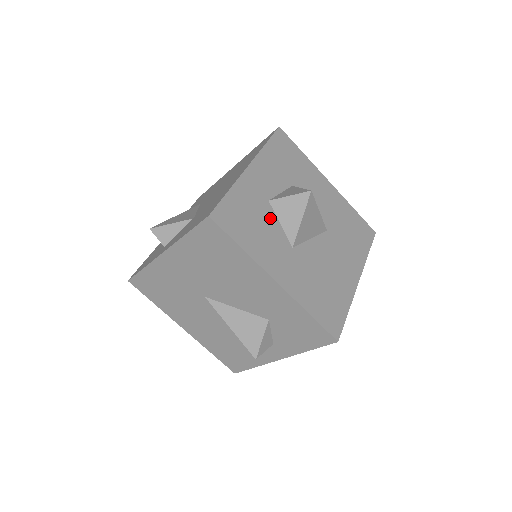
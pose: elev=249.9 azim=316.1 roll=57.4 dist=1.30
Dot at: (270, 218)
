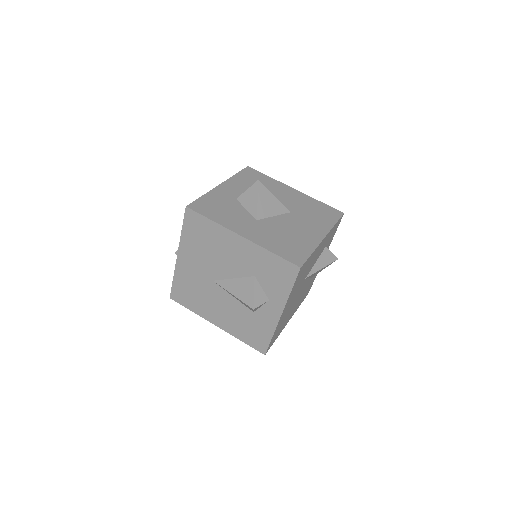
Dot at: (237, 207)
